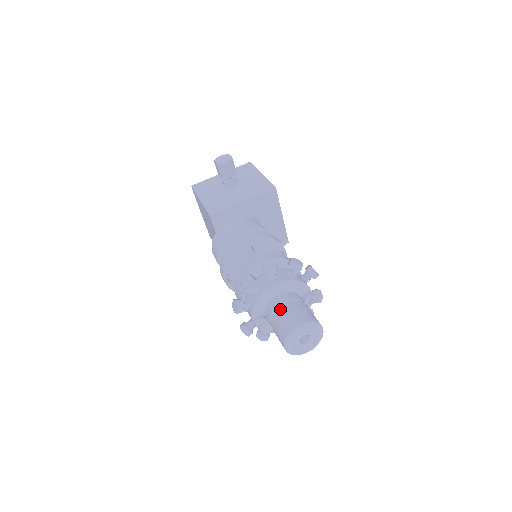
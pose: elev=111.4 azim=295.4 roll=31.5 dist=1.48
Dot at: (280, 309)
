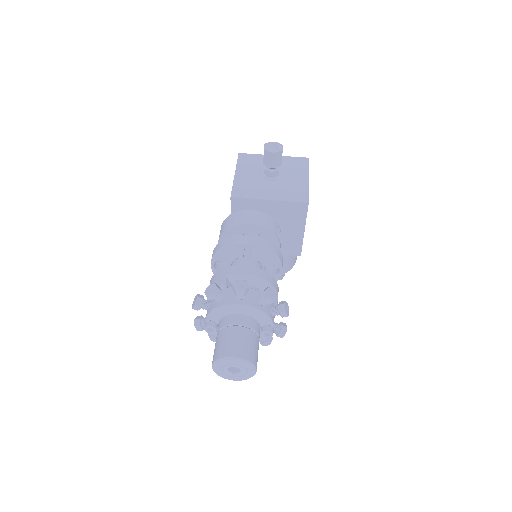
Dot at: (229, 329)
